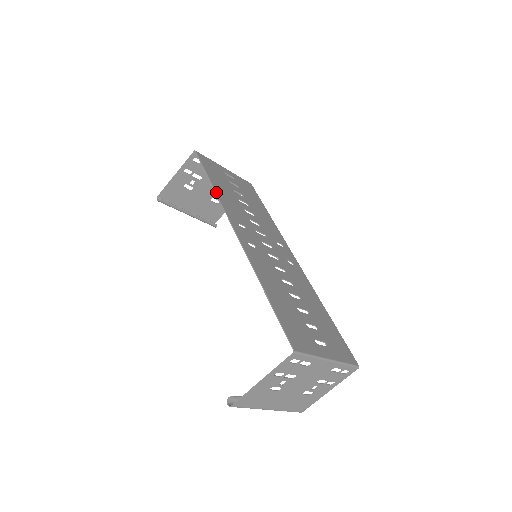
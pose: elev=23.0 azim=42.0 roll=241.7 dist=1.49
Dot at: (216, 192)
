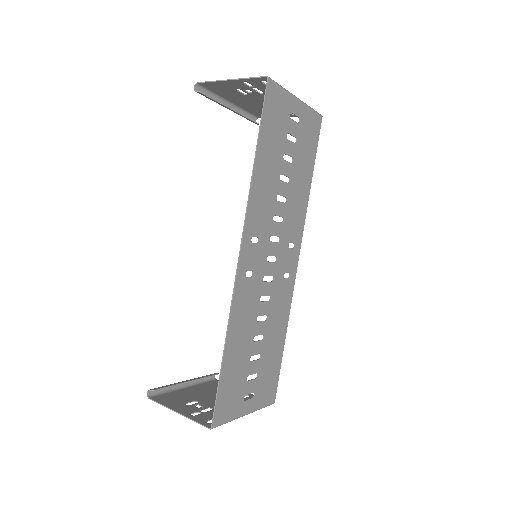
Dot at: (252, 180)
